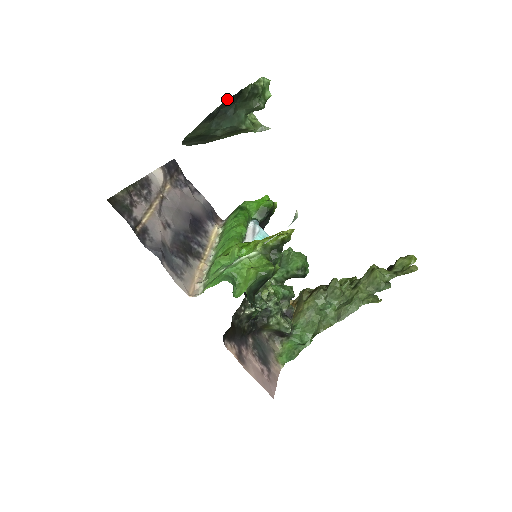
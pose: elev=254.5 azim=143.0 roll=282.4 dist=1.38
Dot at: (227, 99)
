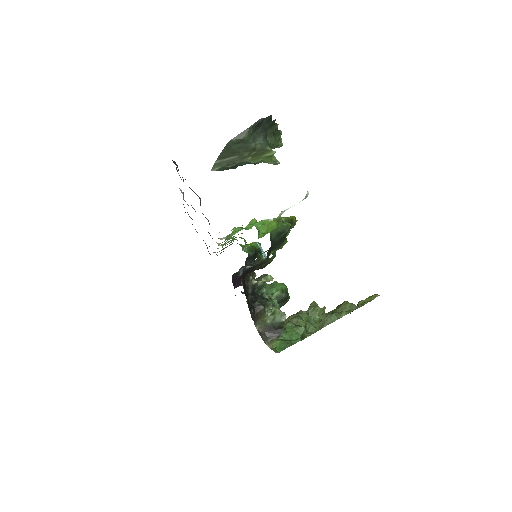
Dot at: (270, 116)
